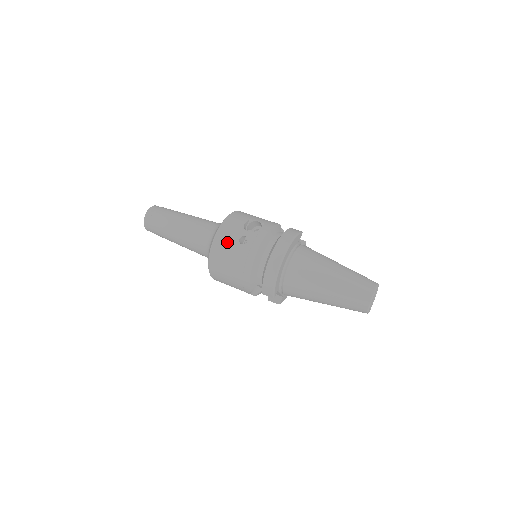
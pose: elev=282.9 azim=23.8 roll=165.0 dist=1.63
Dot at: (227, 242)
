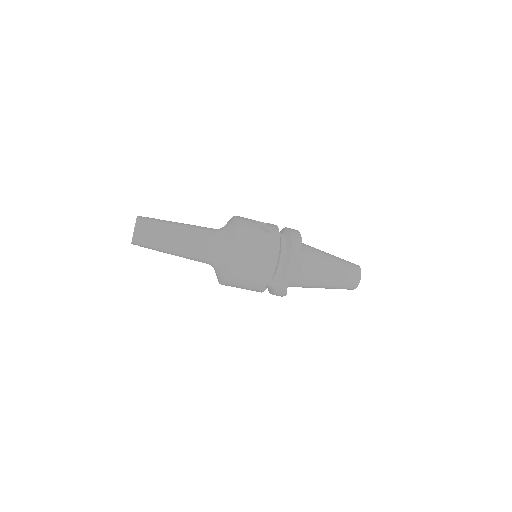
Dot at: (251, 232)
